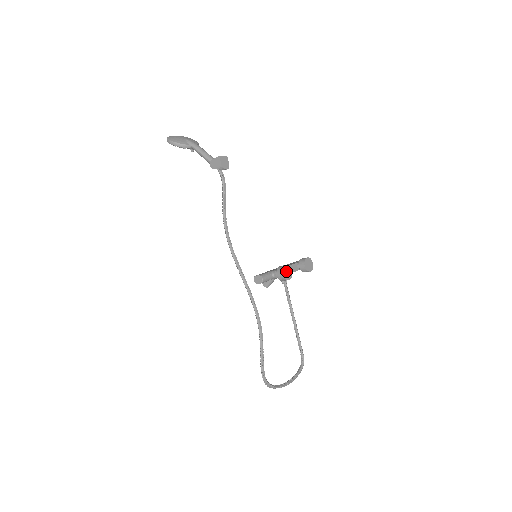
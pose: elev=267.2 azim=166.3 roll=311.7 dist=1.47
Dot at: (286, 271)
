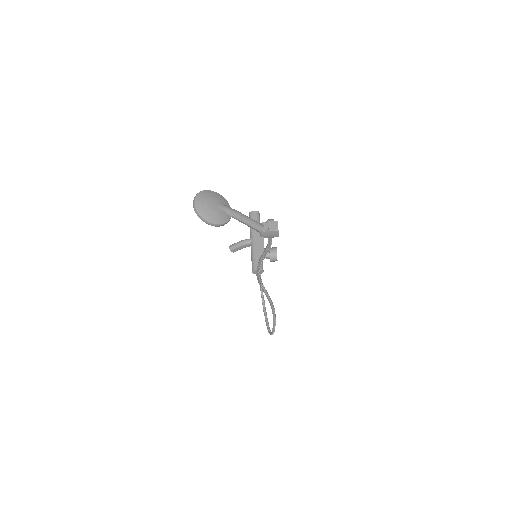
Dot at: occluded
